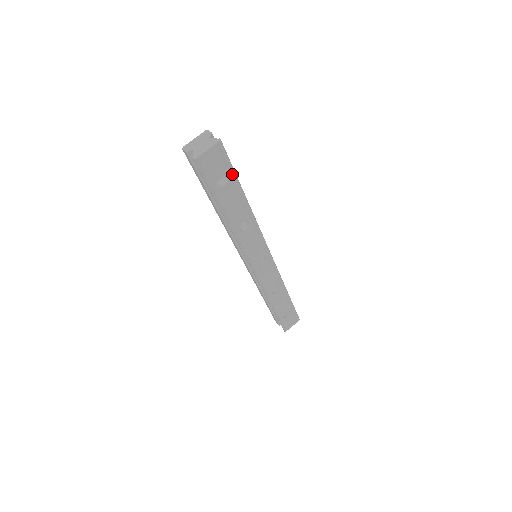
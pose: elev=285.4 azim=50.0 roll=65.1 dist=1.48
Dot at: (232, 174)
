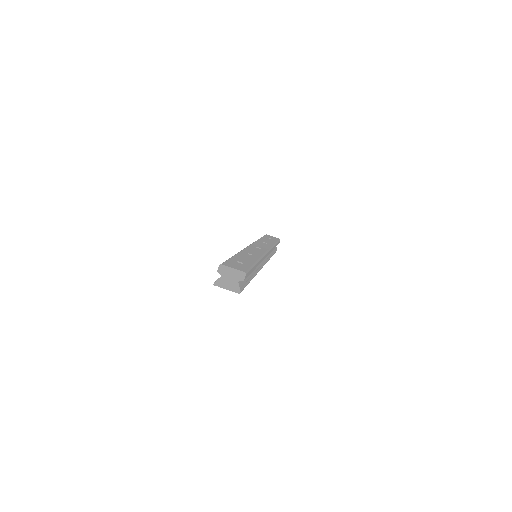
Dot at: occluded
